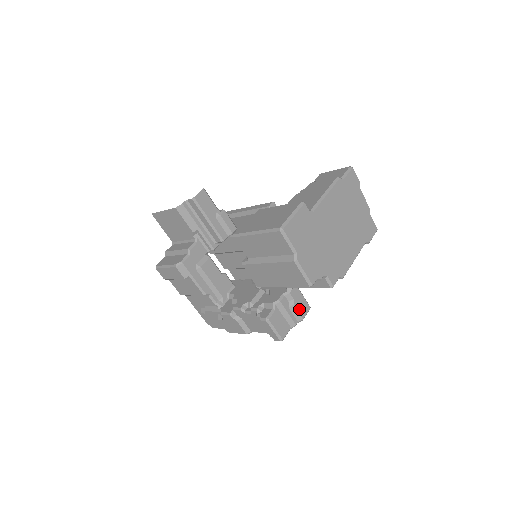
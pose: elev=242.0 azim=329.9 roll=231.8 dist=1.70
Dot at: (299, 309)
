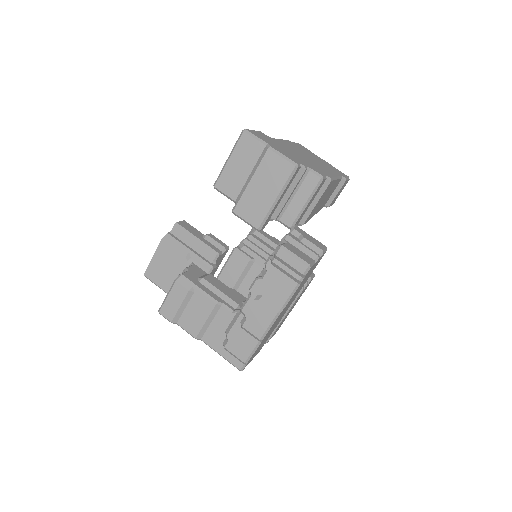
Dot at: (313, 243)
